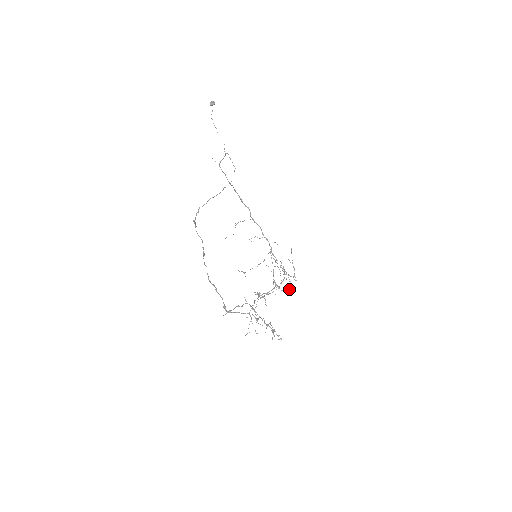
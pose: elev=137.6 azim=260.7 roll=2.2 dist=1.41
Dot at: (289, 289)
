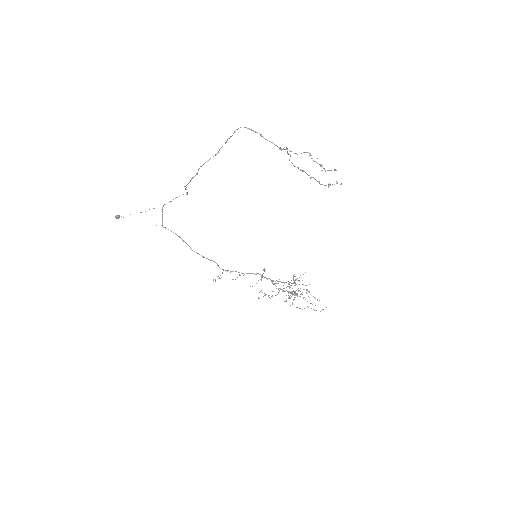
Dot at: occluded
